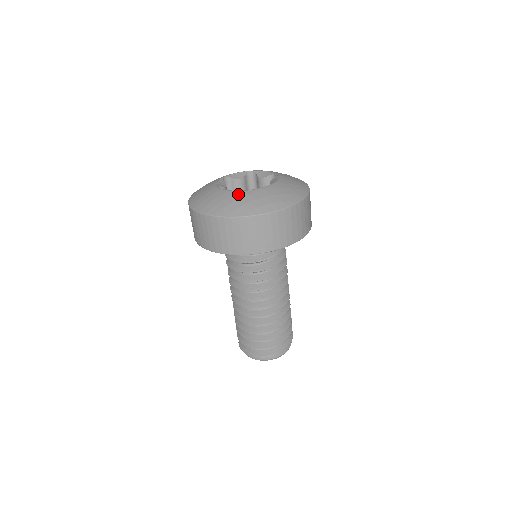
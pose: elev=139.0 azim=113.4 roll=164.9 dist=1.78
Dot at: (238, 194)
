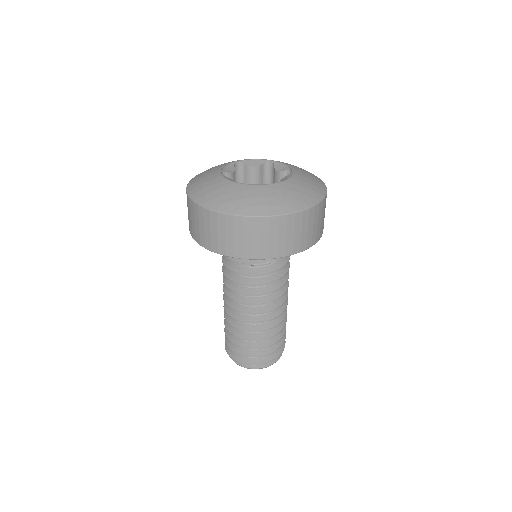
Dot at: (235, 186)
